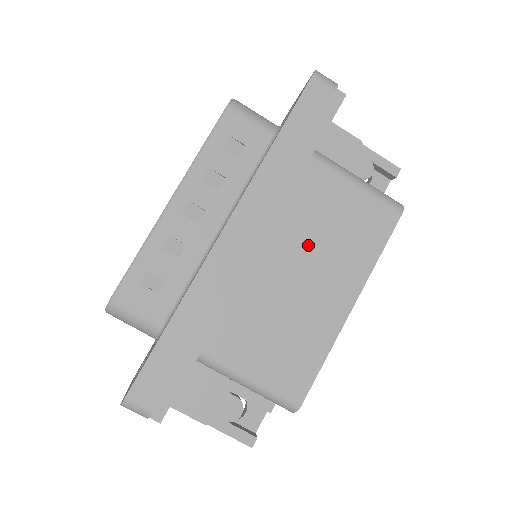
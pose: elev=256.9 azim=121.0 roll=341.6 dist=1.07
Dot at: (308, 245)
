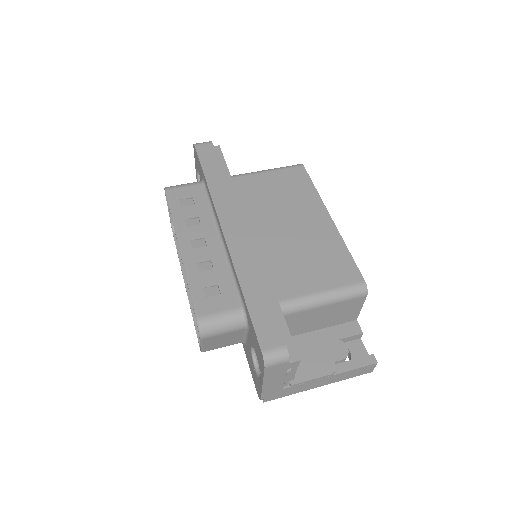
Dot at: (275, 211)
